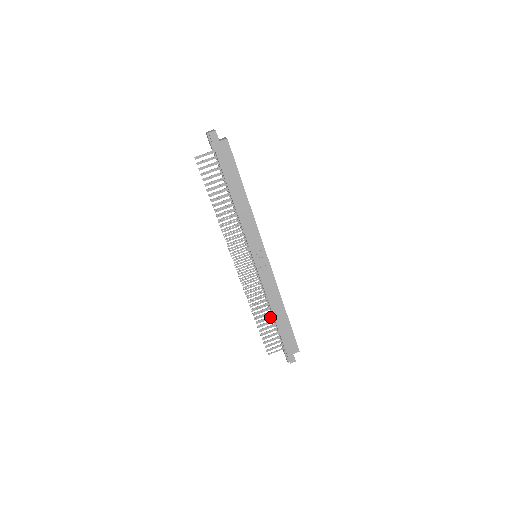
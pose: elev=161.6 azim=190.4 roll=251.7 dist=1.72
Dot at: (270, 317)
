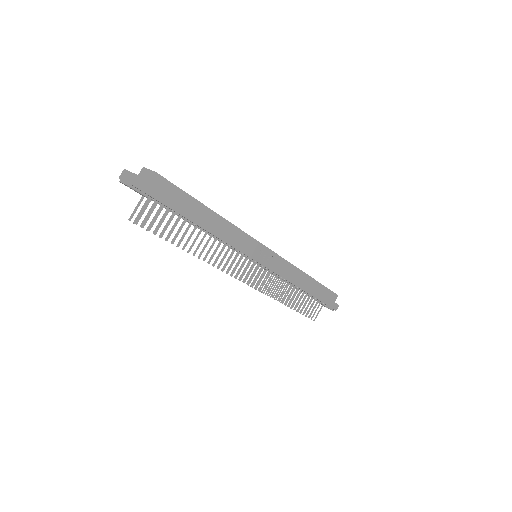
Dot at: occluded
